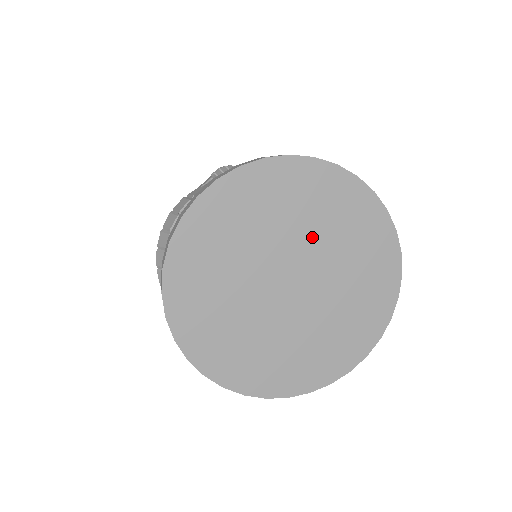
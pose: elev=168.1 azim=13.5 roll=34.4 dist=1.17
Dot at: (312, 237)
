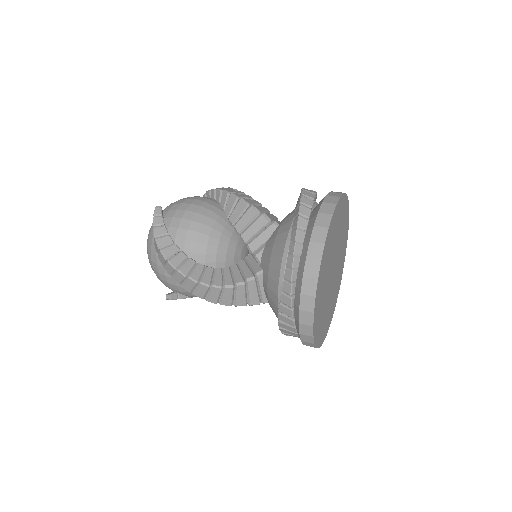
Dot at: (340, 254)
